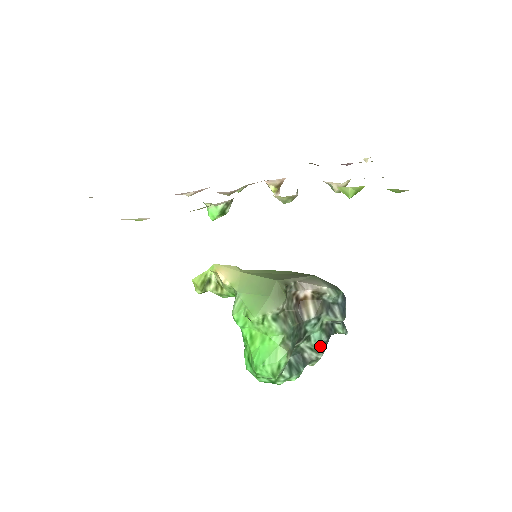
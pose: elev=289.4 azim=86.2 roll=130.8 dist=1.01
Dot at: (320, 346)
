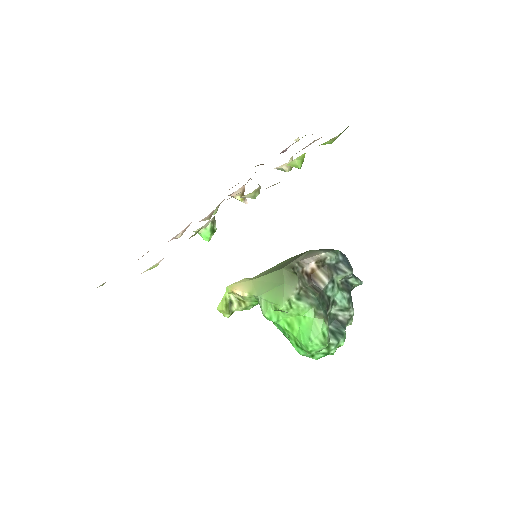
Dot at: (347, 303)
